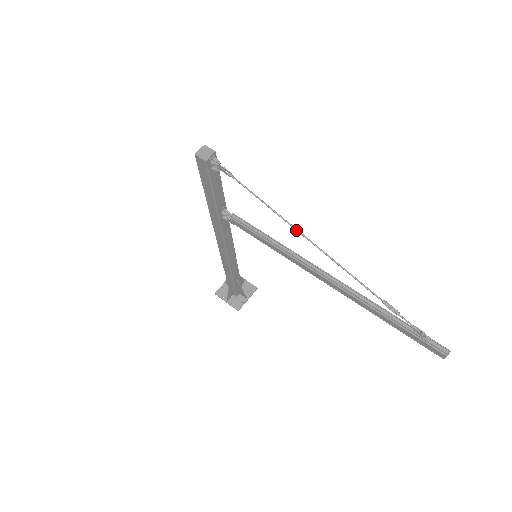
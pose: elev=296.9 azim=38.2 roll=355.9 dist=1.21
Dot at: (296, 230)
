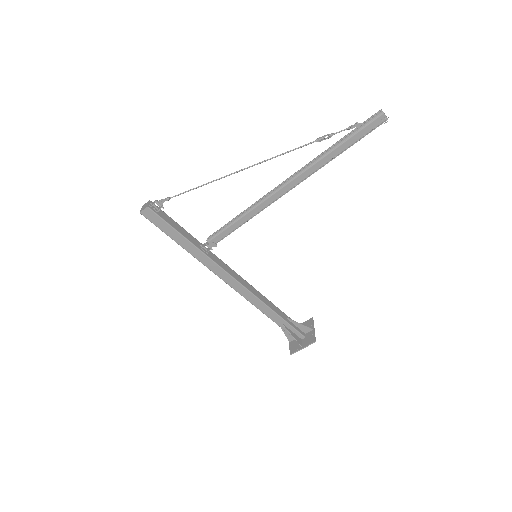
Dot at: occluded
